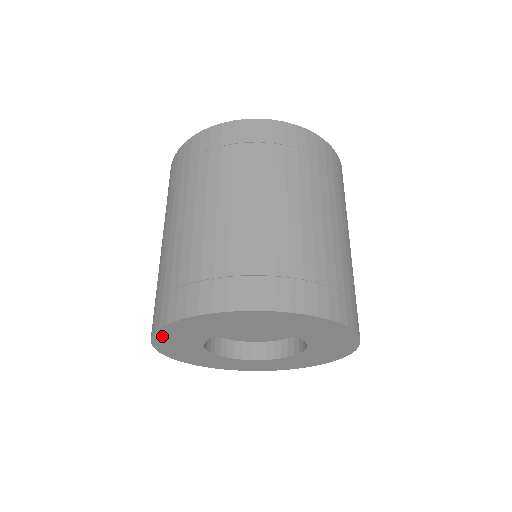
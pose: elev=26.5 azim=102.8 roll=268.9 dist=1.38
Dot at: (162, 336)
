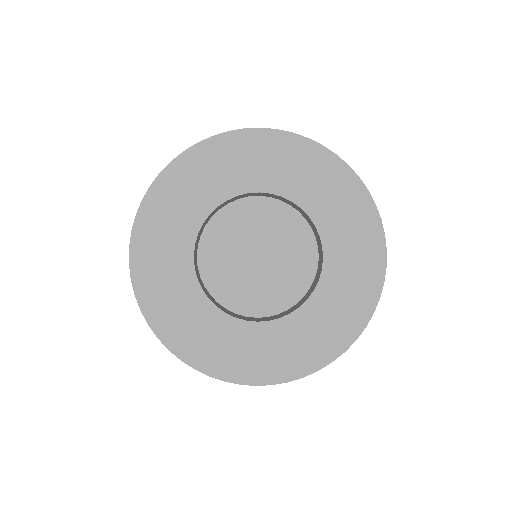
Dot at: (162, 189)
